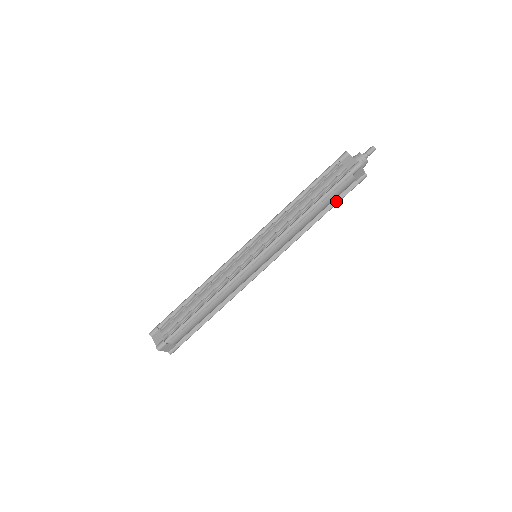
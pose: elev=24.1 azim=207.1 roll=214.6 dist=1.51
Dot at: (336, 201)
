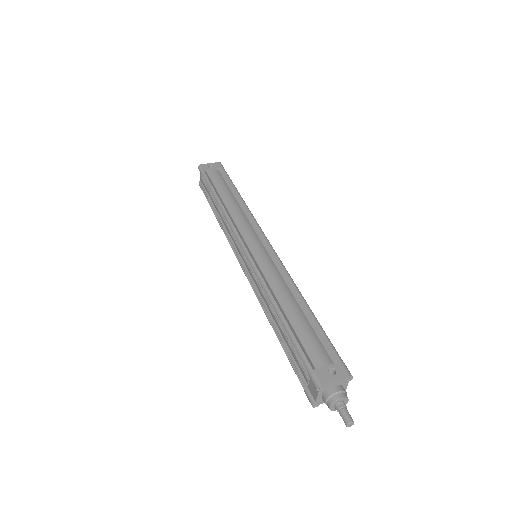
Dot at: occluded
